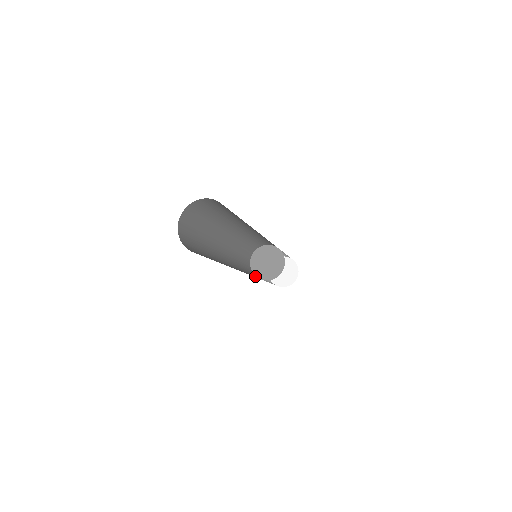
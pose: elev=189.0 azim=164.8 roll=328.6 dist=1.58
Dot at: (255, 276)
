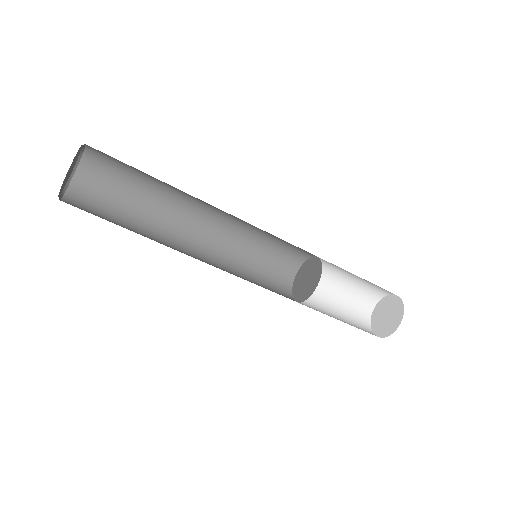
Dot at: occluded
